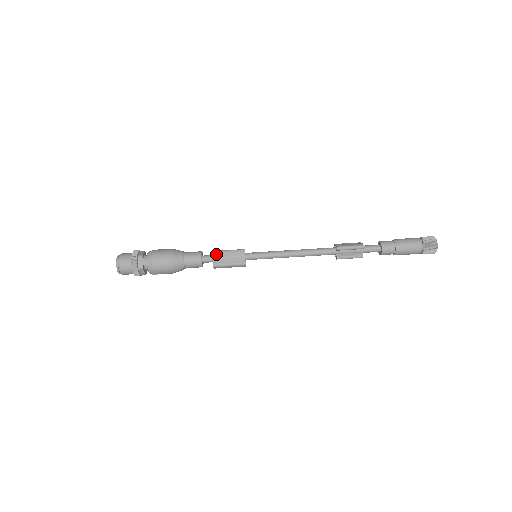
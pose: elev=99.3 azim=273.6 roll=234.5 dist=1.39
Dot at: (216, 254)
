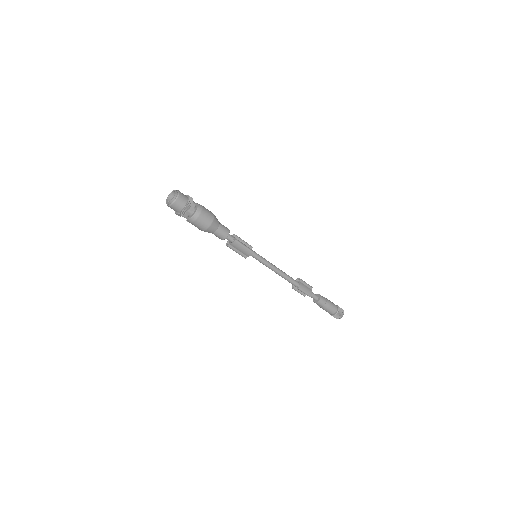
Dot at: (236, 243)
